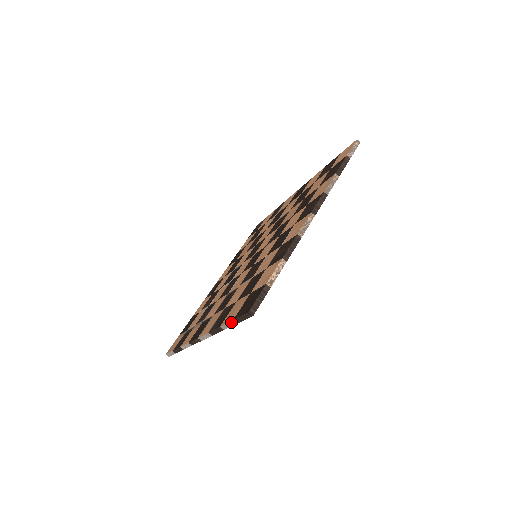
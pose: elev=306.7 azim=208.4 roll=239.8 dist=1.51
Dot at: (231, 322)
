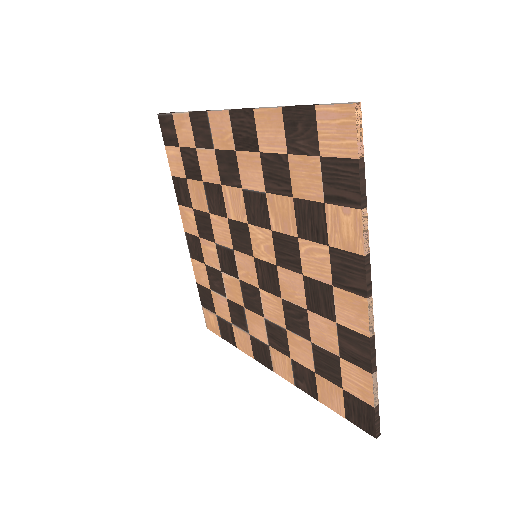
Dot at: (340, 414)
